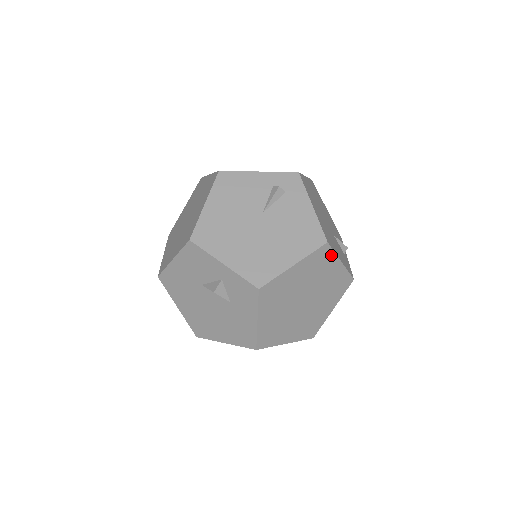
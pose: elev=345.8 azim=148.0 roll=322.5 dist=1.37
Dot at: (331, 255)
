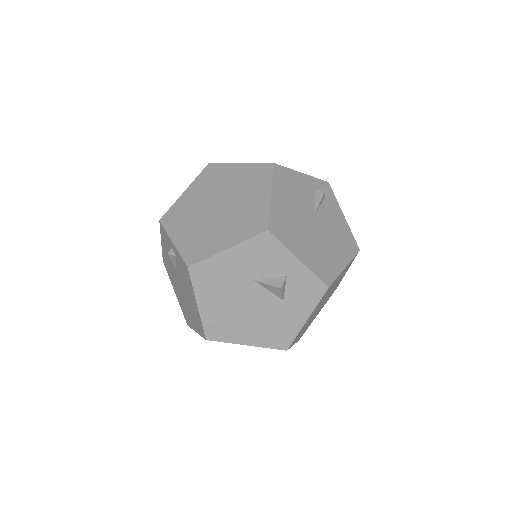
Dot at: occluded
